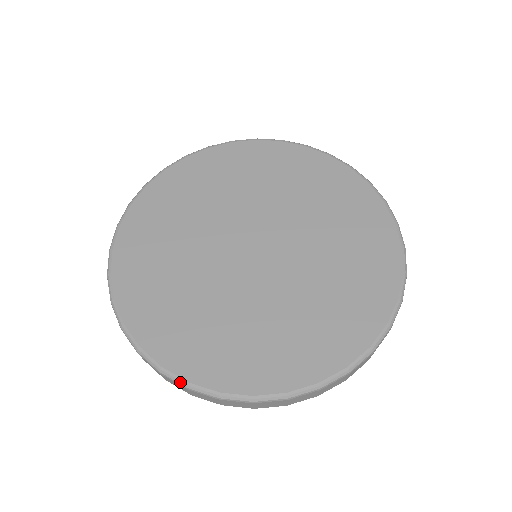
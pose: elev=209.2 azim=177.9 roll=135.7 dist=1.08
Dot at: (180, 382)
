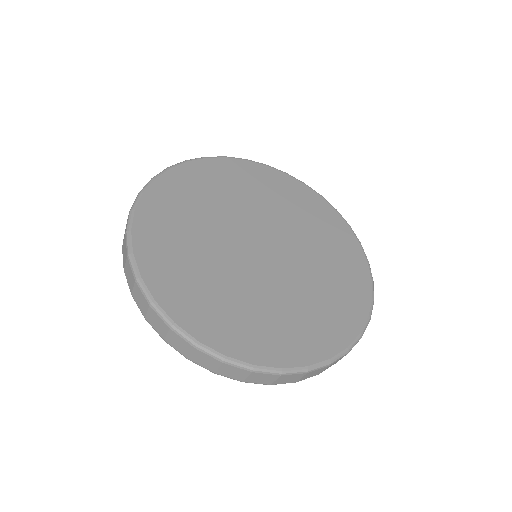
Dot at: (129, 225)
